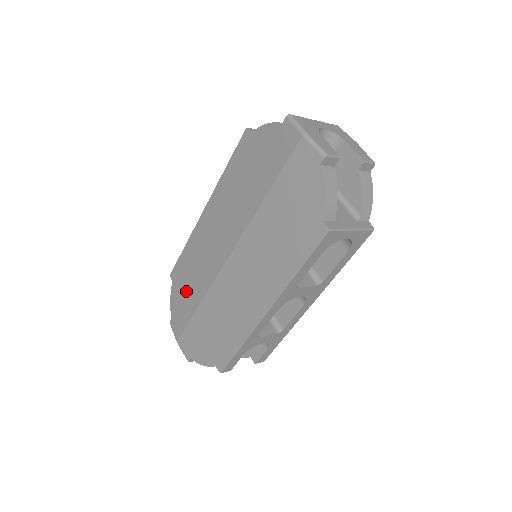
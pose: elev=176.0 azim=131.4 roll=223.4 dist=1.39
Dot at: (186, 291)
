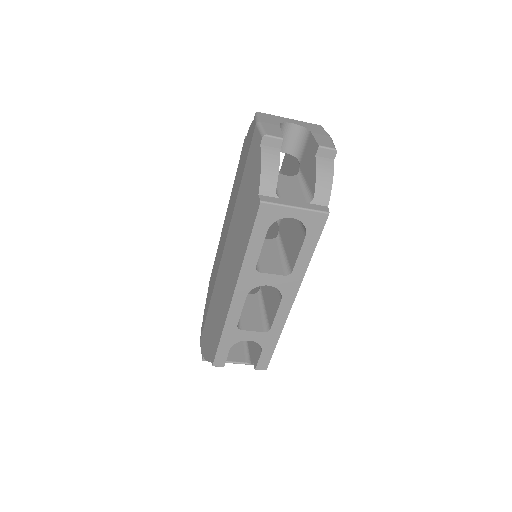
Dot at: (209, 293)
